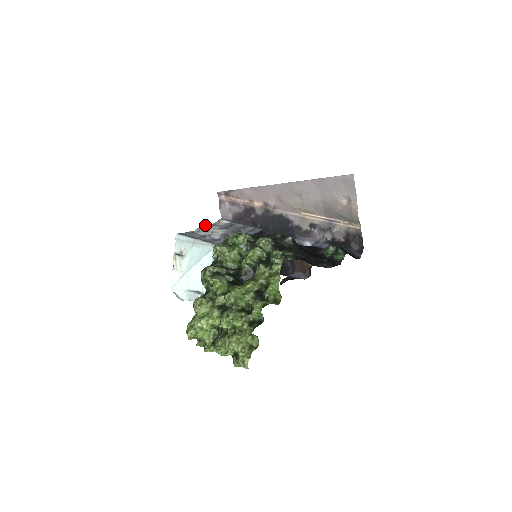
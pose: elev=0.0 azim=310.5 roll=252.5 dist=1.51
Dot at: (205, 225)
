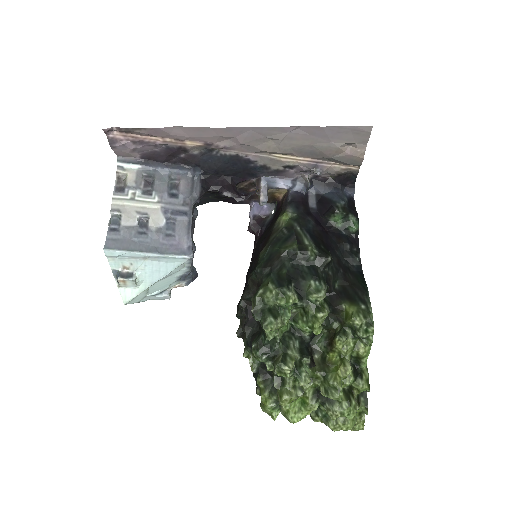
Dot at: occluded
